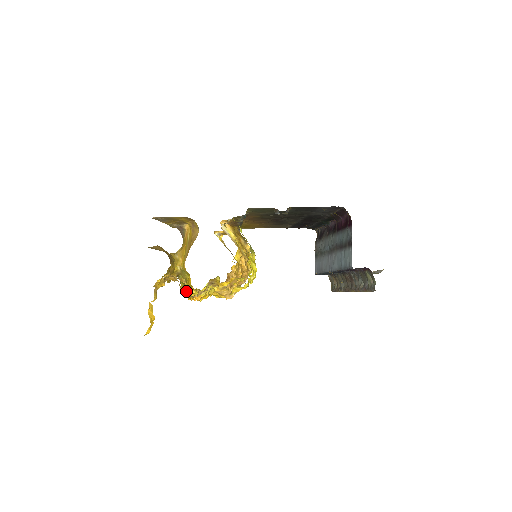
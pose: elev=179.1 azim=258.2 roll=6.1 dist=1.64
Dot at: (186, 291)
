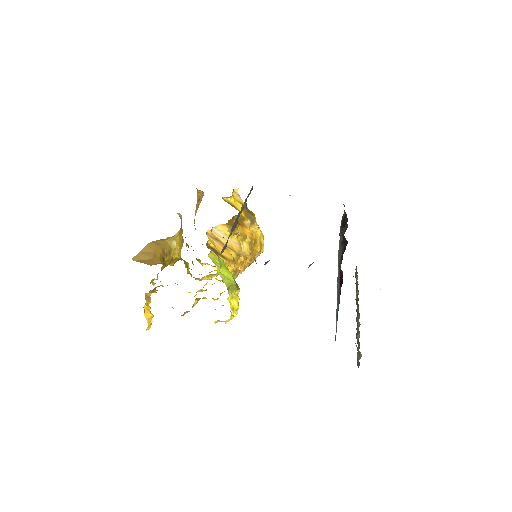
Dot at: occluded
